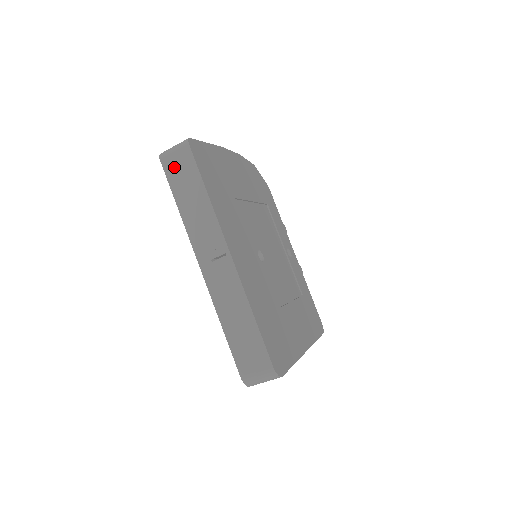
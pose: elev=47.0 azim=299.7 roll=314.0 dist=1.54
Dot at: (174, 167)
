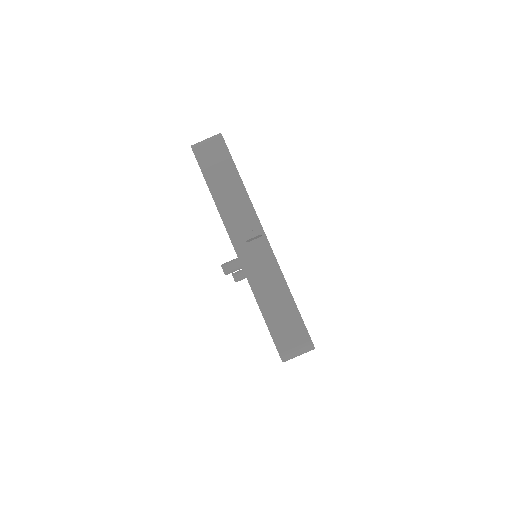
Dot at: (207, 157)
